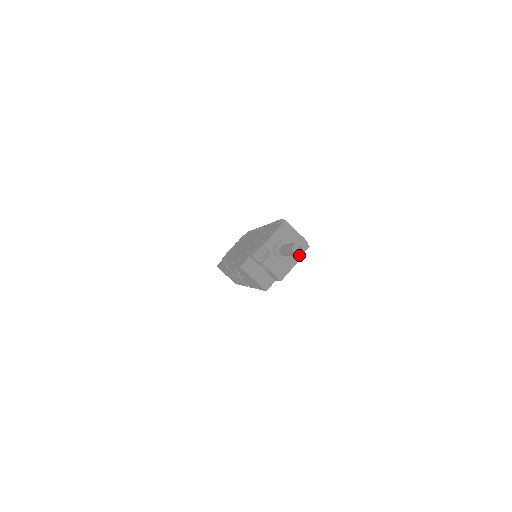
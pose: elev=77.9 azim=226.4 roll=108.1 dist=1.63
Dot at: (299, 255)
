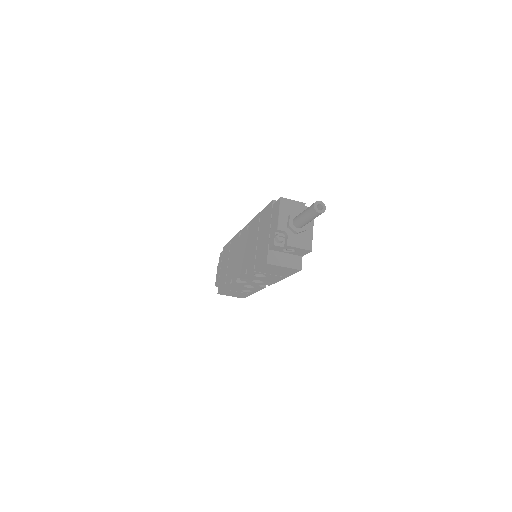
Dot at: occluded
